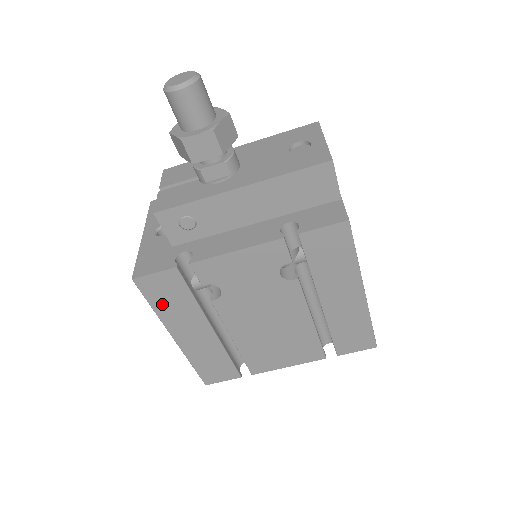
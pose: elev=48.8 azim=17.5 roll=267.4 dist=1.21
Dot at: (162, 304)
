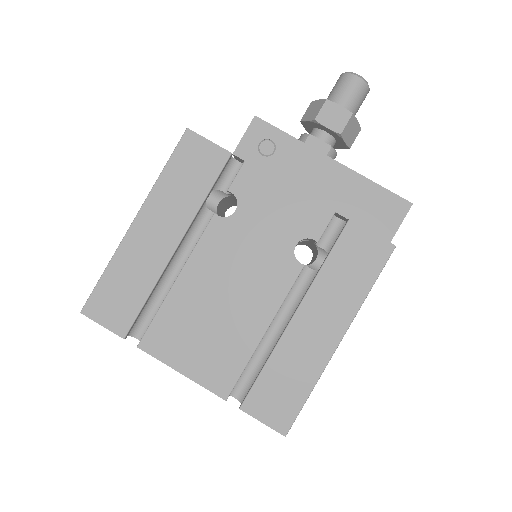
Dot at: (176, 174)
